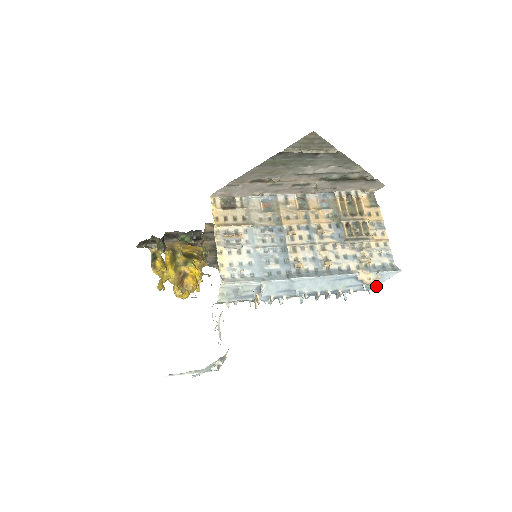
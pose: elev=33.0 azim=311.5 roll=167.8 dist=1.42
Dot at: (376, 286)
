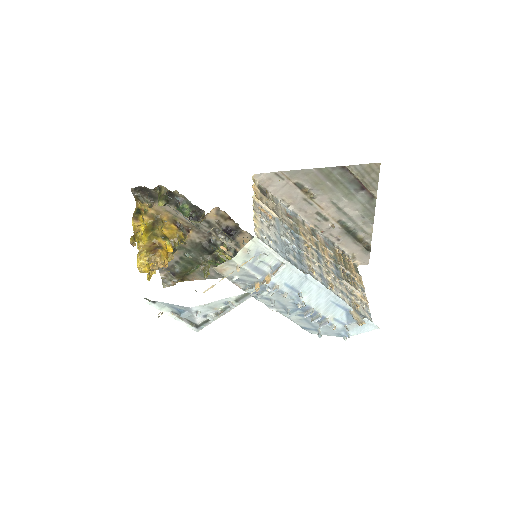
Dot at: (352, 335)
